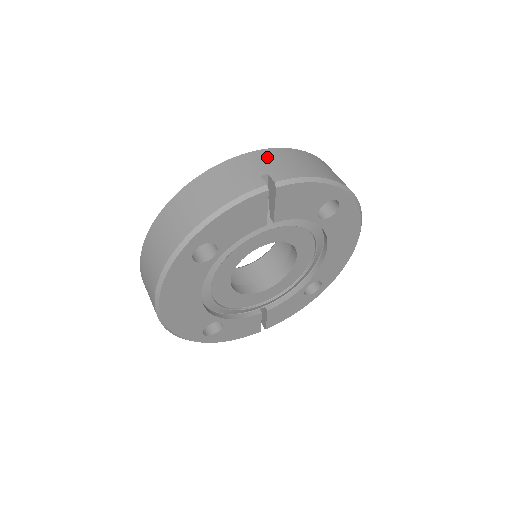
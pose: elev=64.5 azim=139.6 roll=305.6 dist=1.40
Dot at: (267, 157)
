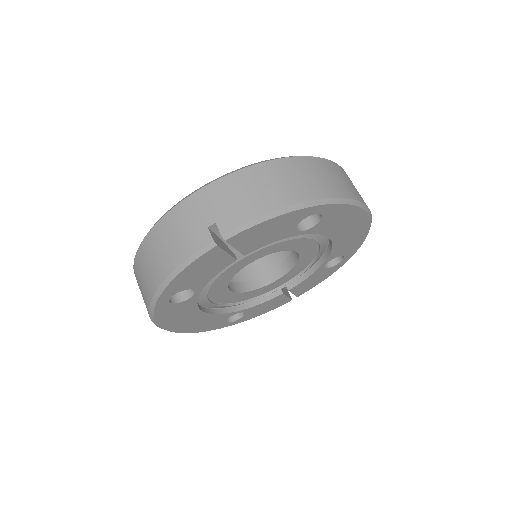
Dot at: (217, 195)
